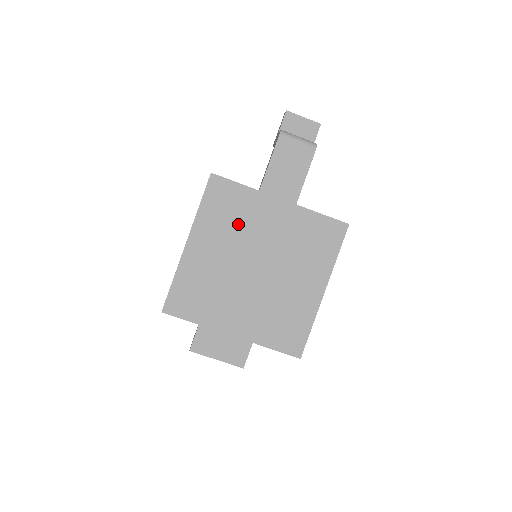
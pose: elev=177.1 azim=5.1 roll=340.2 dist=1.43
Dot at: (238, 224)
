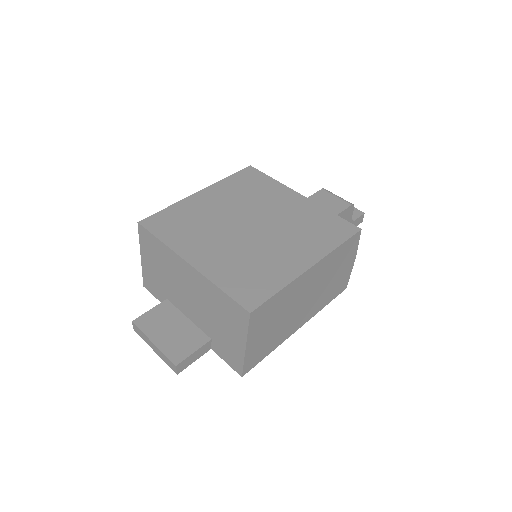
Dot at: (252, 196)
